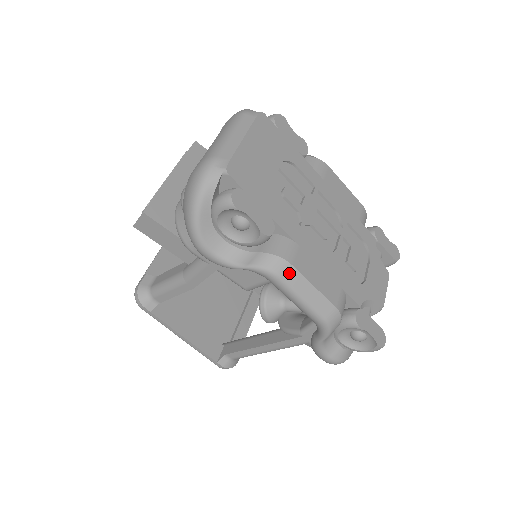
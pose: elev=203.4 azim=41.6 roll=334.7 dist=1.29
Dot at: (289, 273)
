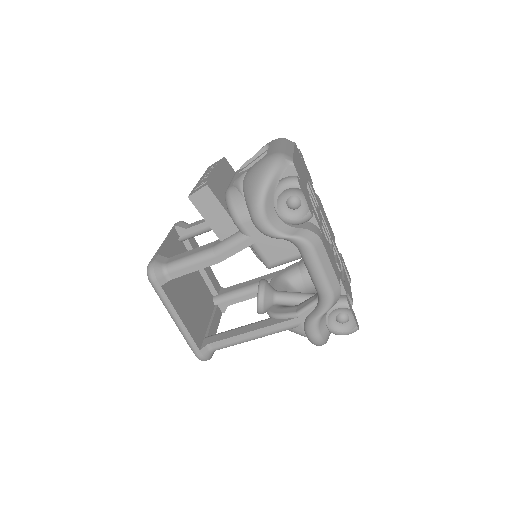
Dot at: (320, 247)
